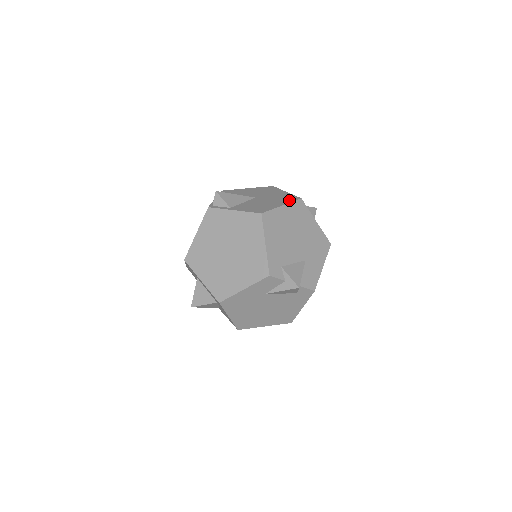
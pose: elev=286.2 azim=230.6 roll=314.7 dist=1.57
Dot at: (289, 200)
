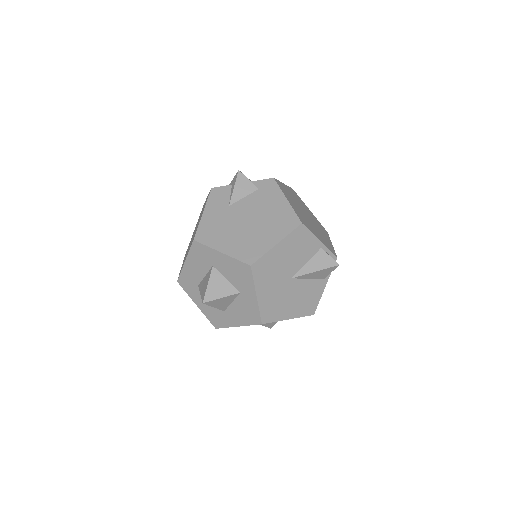
Dot at: occluded
